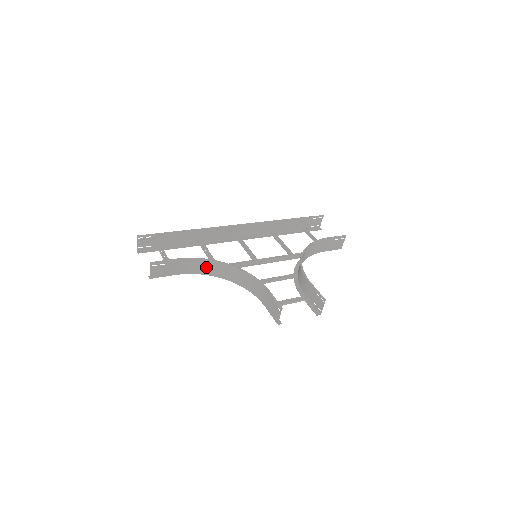
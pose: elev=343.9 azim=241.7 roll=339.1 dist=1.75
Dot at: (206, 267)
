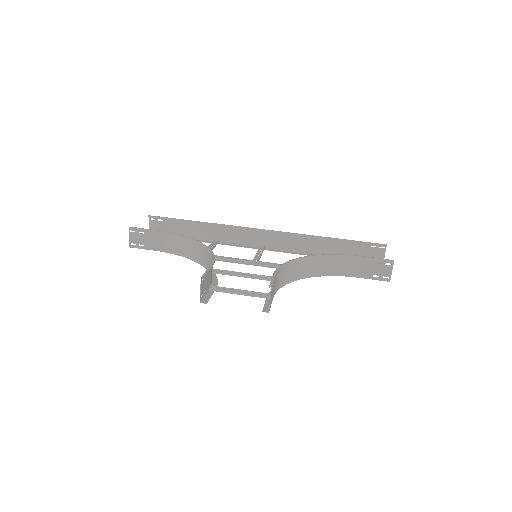
Dot at: (185, 247)
